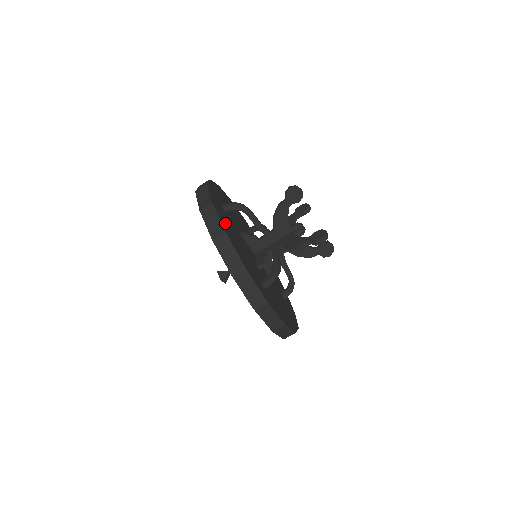
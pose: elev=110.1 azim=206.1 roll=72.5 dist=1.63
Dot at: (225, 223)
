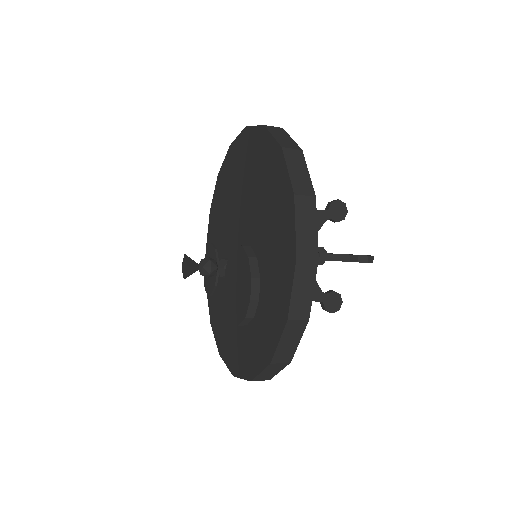
Dot at: occluded
